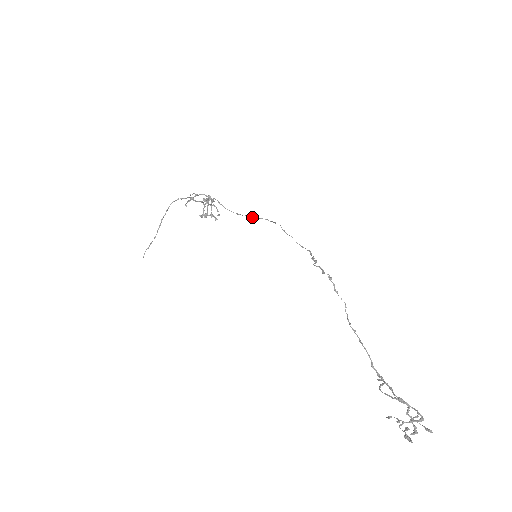
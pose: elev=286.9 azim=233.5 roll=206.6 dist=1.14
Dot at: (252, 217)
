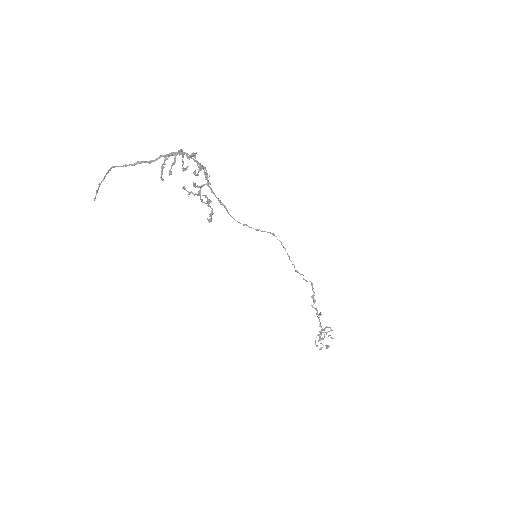
Dot at: occluded
